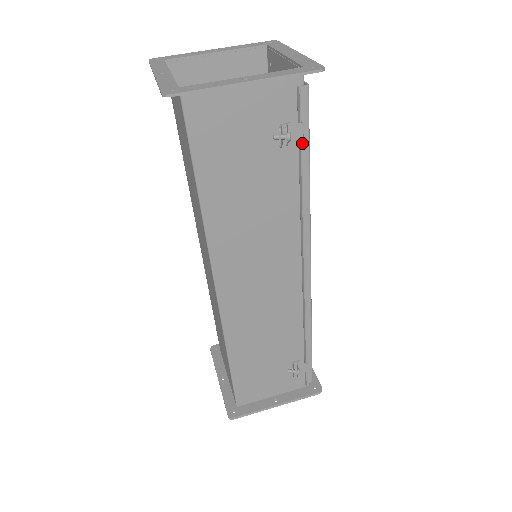
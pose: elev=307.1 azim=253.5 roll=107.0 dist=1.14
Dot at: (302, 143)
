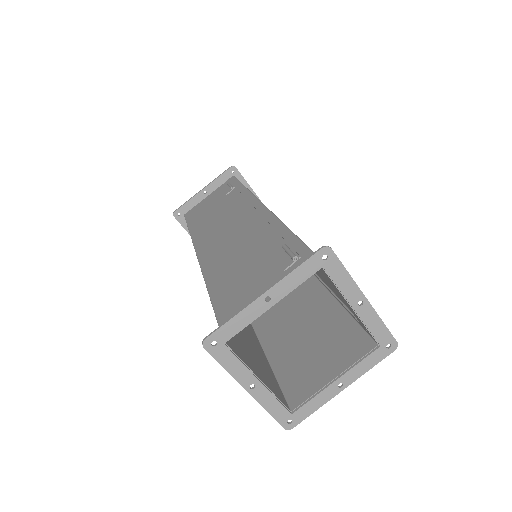
Dot at: (350, 319)
